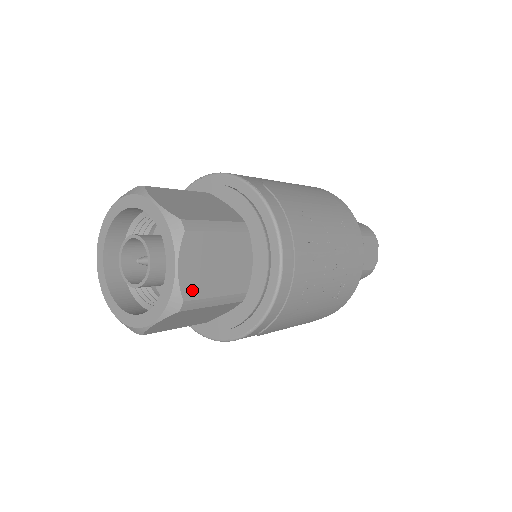
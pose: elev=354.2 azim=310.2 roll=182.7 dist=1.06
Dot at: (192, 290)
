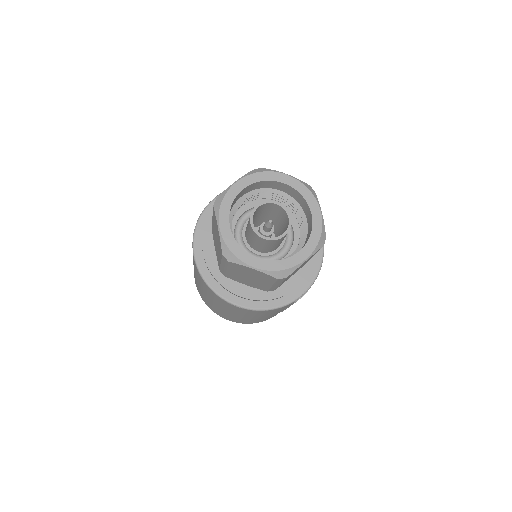
Dot at: occluded
